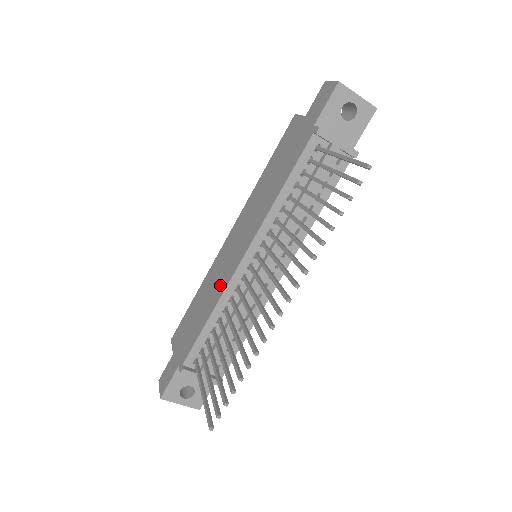
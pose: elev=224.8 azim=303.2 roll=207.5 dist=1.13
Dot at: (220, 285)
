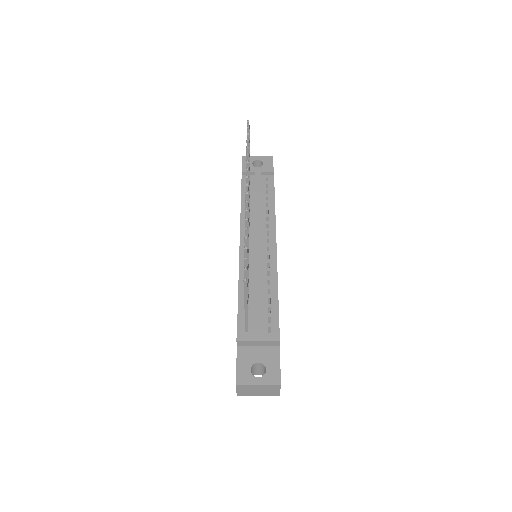
Dot at: occluded
